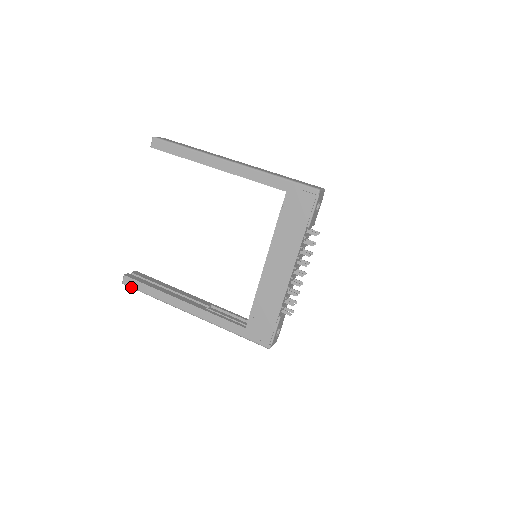
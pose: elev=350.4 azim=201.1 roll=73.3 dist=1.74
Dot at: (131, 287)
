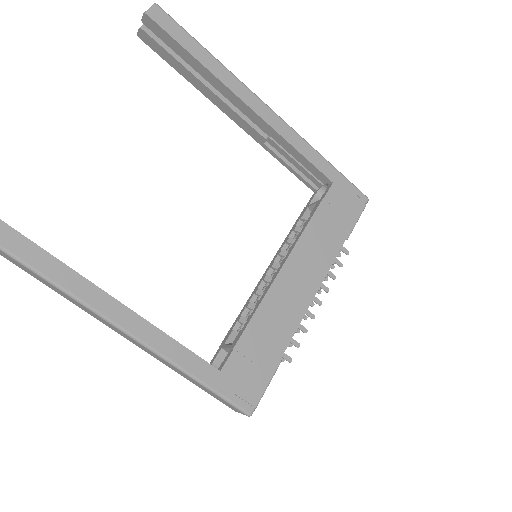
Dot at: out of frame
